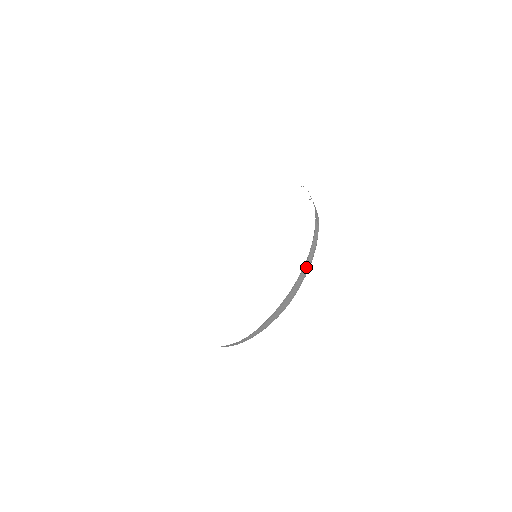
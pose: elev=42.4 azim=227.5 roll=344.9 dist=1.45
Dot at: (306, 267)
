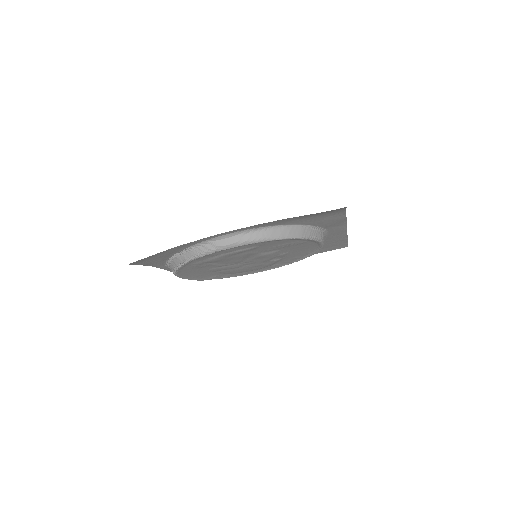
Dot at: (317, 233)
